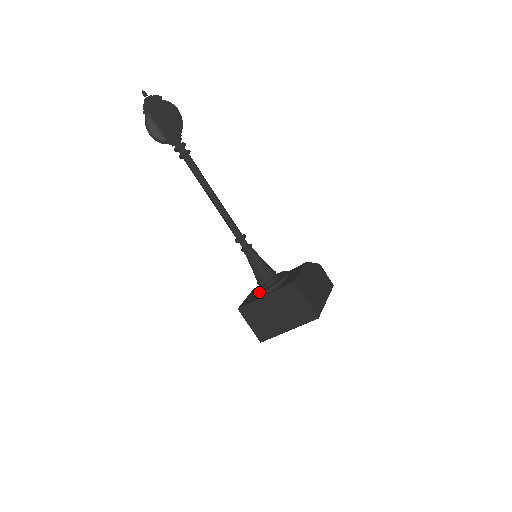
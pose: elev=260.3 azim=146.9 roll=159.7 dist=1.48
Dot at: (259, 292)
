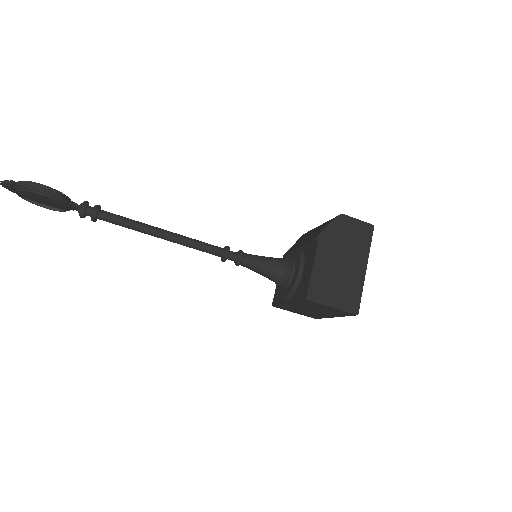
Dot at: (280, 296)
